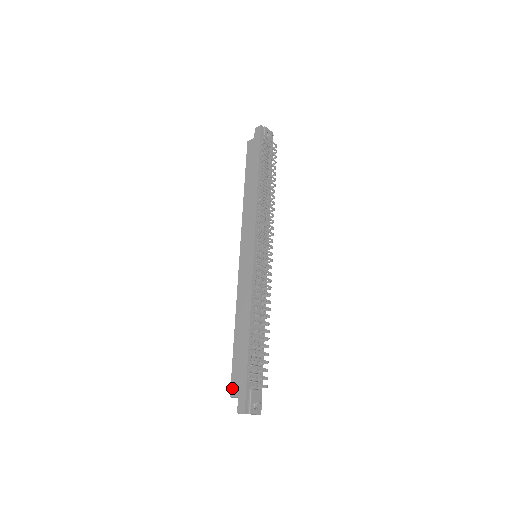
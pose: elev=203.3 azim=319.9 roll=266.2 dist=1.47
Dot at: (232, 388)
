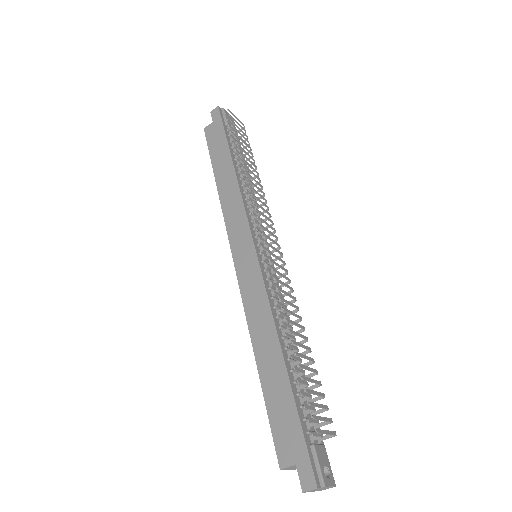
Dot at: (279, 453)
